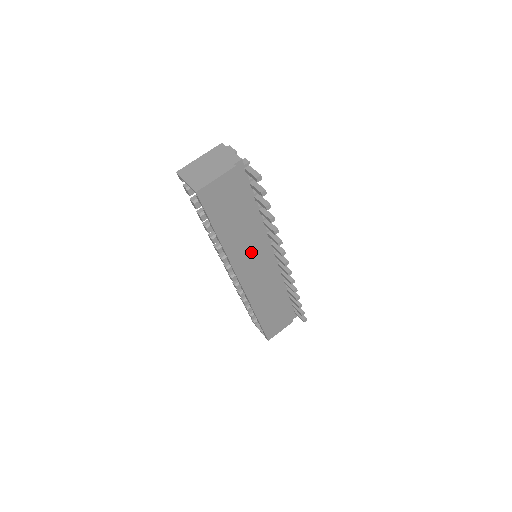
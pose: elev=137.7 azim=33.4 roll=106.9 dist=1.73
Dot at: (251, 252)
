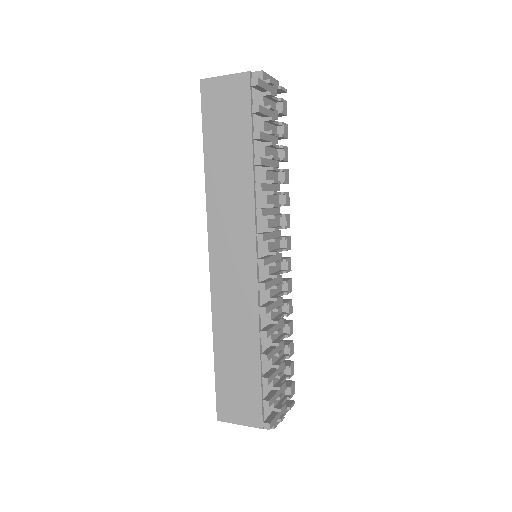
Dot at: (235, 219)
